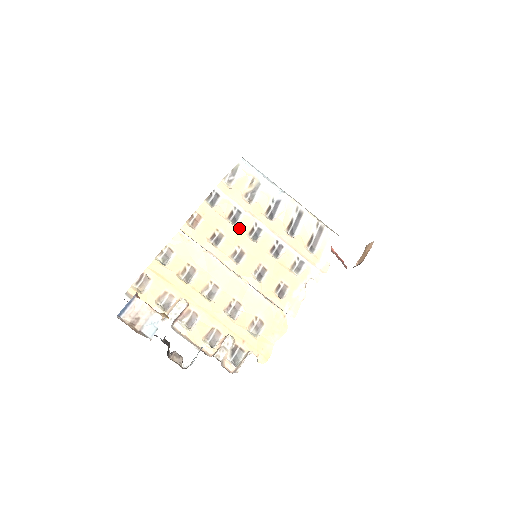
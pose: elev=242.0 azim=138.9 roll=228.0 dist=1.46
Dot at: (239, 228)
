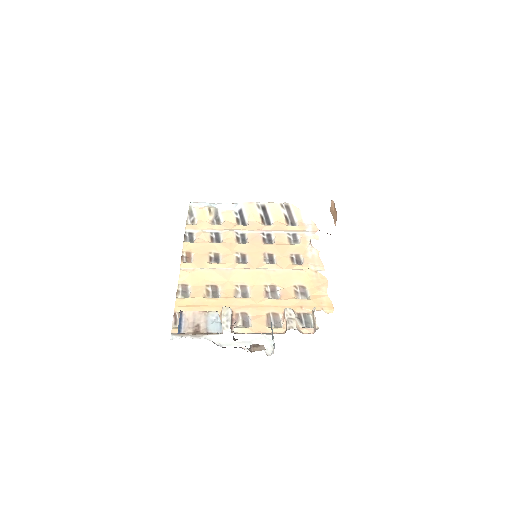
Dot at: (226, 242)
